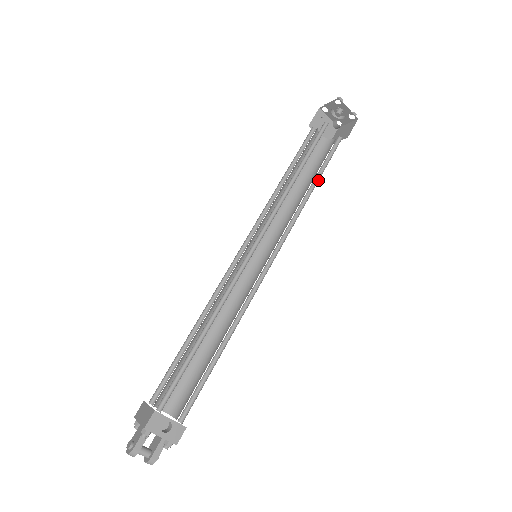
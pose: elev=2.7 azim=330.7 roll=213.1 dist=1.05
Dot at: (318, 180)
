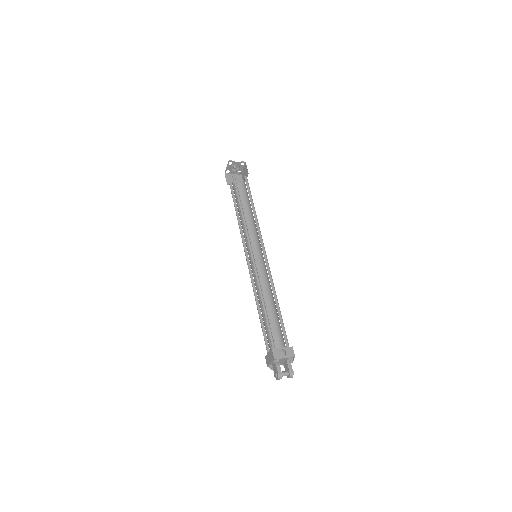
Dot at: occluded
